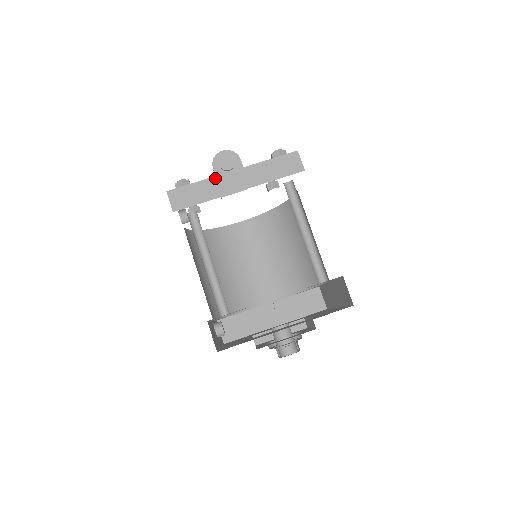
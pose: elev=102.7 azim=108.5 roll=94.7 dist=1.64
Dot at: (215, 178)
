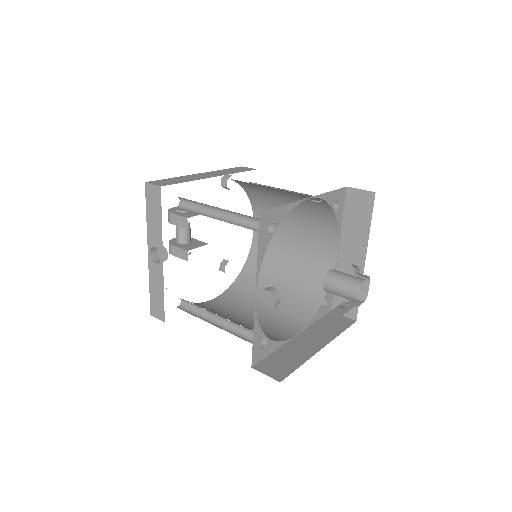
Dot at: (186, 176)
